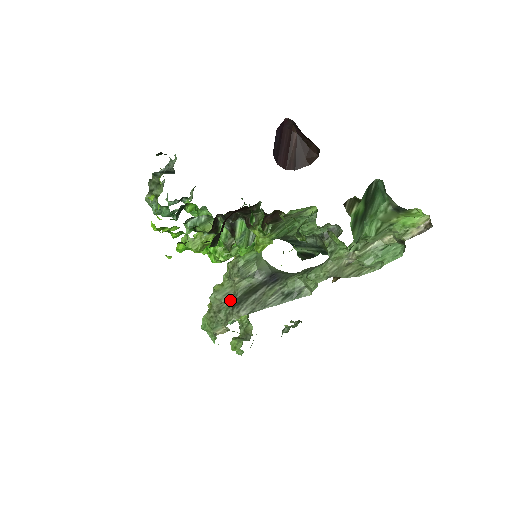
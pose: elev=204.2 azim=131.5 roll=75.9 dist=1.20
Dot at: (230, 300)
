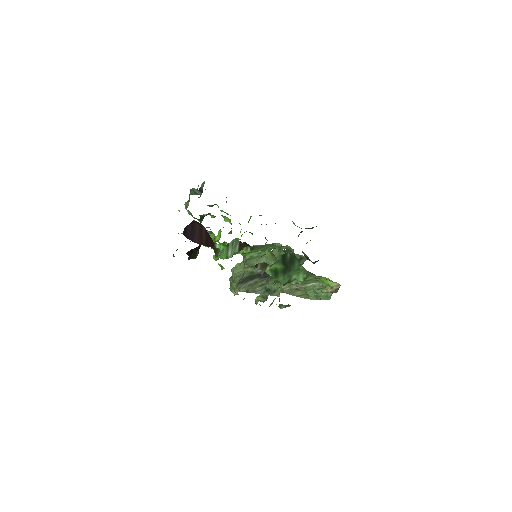
Dot at: (241, 277)
